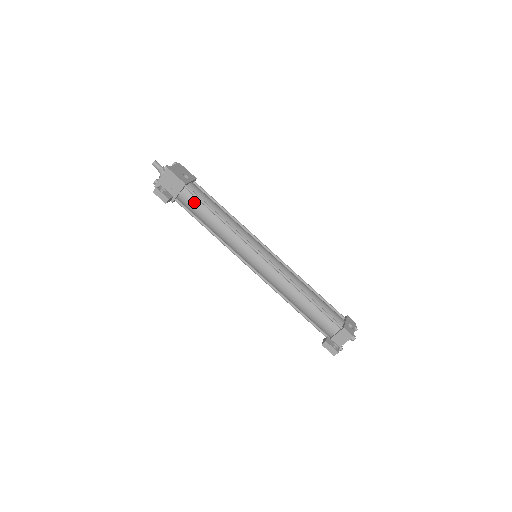
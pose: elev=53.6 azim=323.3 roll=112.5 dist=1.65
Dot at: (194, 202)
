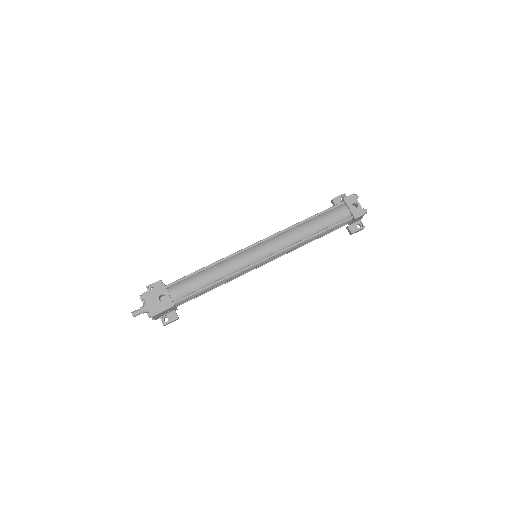
Dot at: (190, 298)
